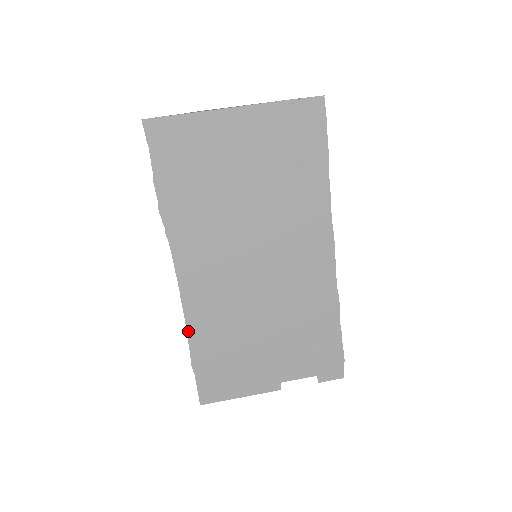
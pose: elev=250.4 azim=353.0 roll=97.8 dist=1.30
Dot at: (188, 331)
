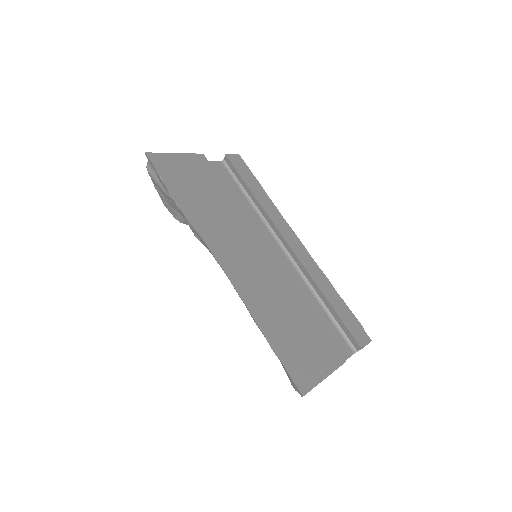
Dot at: (251, 313)
